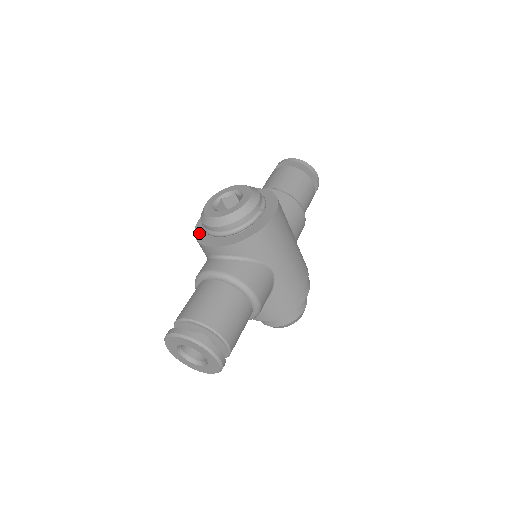
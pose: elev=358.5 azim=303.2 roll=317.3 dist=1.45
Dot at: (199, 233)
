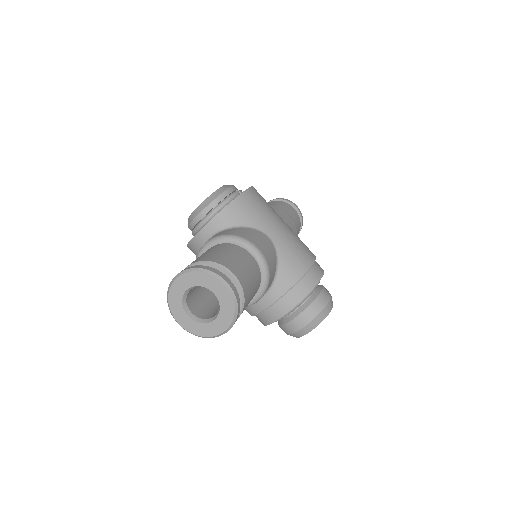
Dot at: occluded
